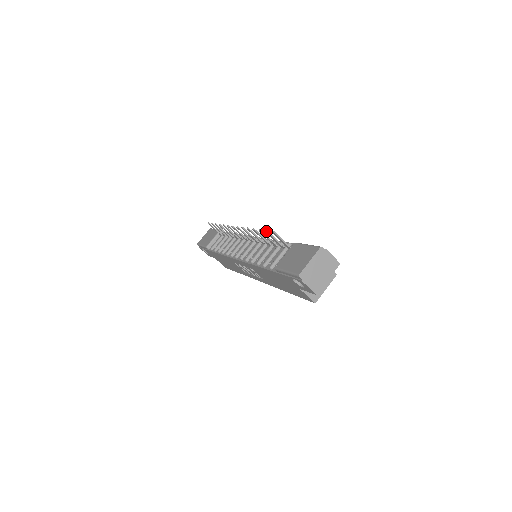
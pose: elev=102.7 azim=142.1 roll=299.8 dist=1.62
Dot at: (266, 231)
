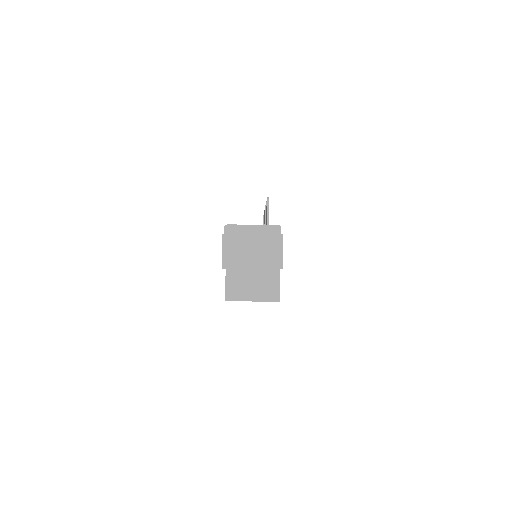
Dot at: occluded
